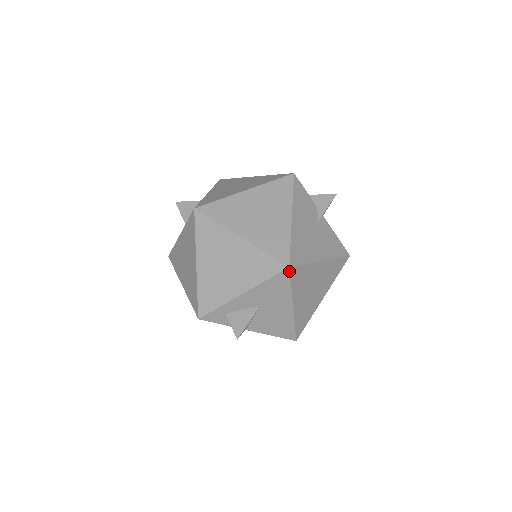
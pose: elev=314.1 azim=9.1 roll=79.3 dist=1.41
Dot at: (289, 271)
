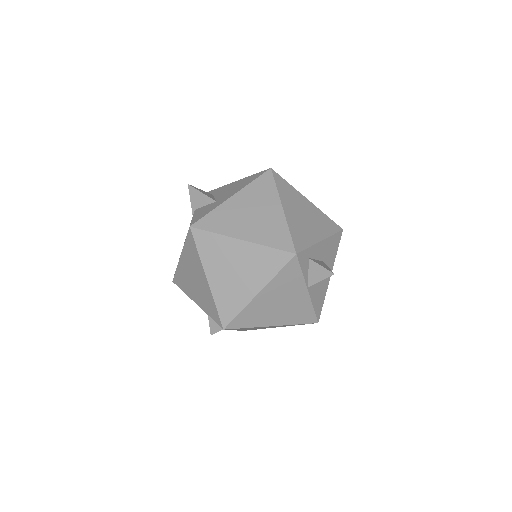
Dot at: occluded
